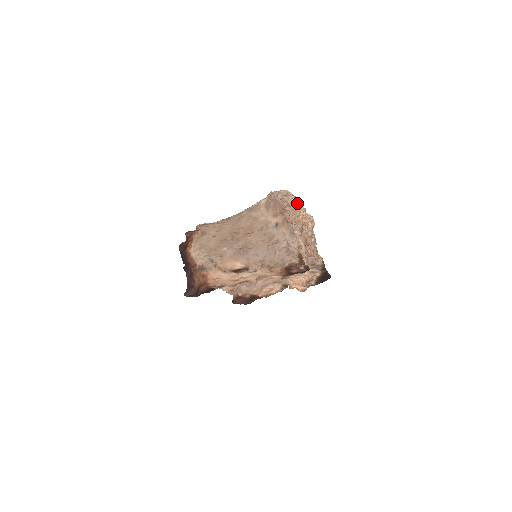
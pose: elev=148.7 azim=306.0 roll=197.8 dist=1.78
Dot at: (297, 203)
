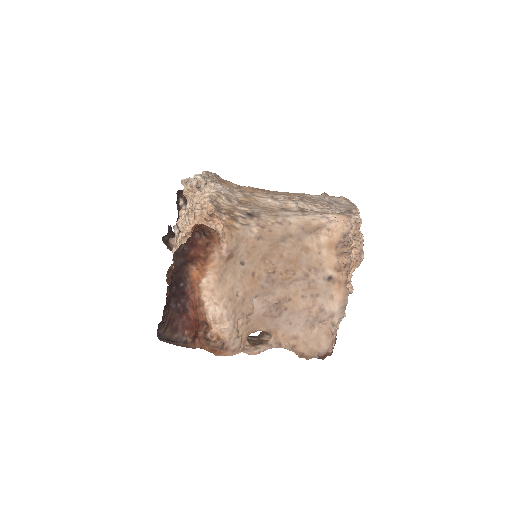
Dot at: (362, 243)
